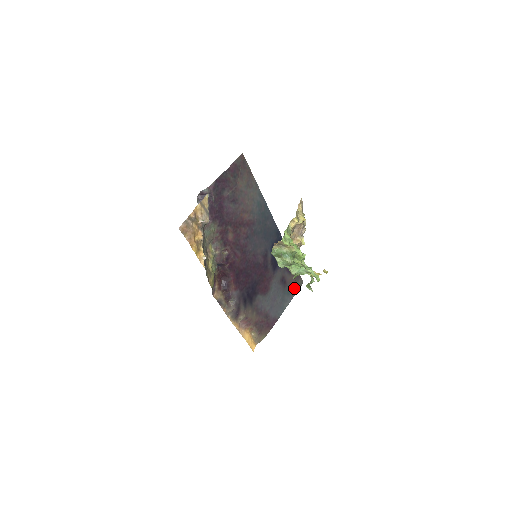
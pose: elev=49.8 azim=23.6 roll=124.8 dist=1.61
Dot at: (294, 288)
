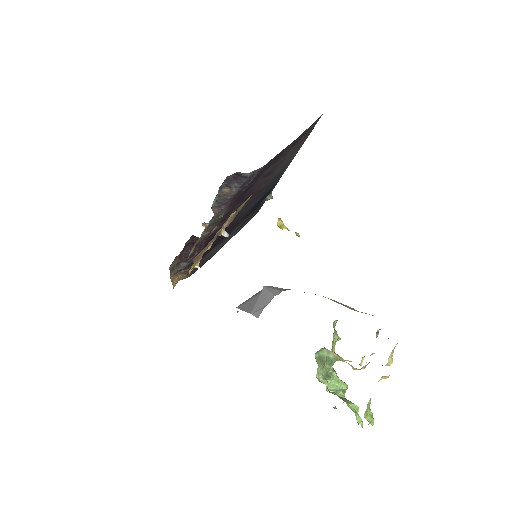
Dot at: (247, 222)
